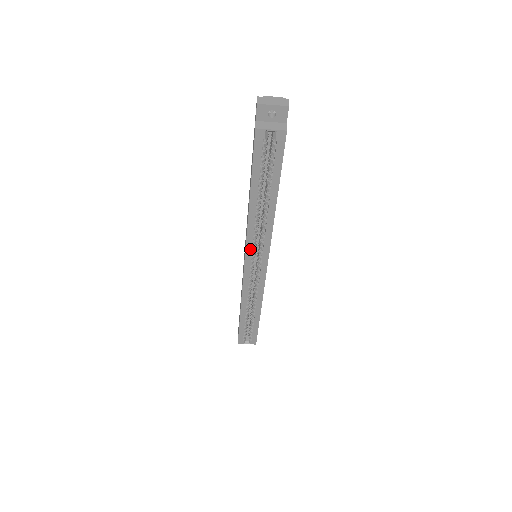
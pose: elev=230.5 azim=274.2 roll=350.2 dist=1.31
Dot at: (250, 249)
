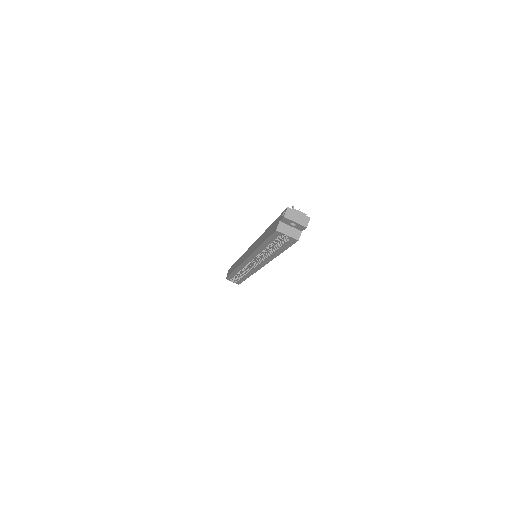
Dot at: (251, 259)
